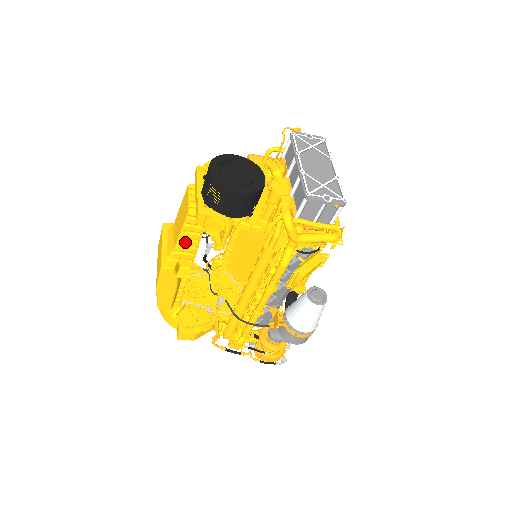
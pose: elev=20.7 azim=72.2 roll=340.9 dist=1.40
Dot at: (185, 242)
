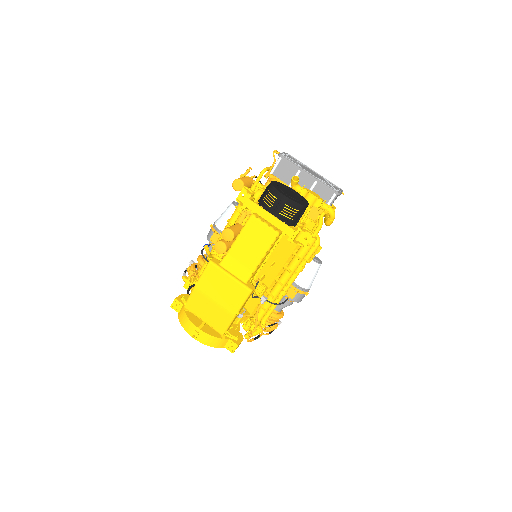
Dot at: (262, 261)
